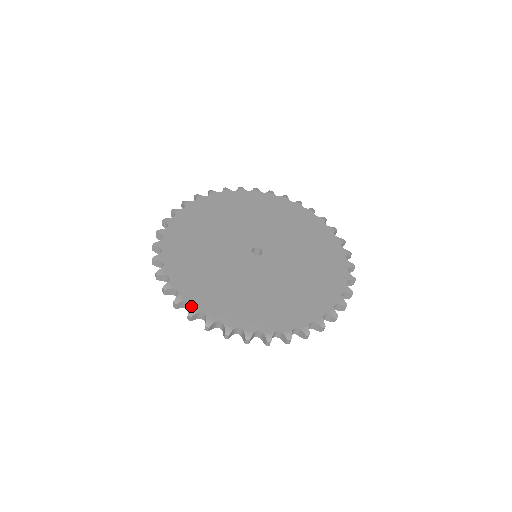
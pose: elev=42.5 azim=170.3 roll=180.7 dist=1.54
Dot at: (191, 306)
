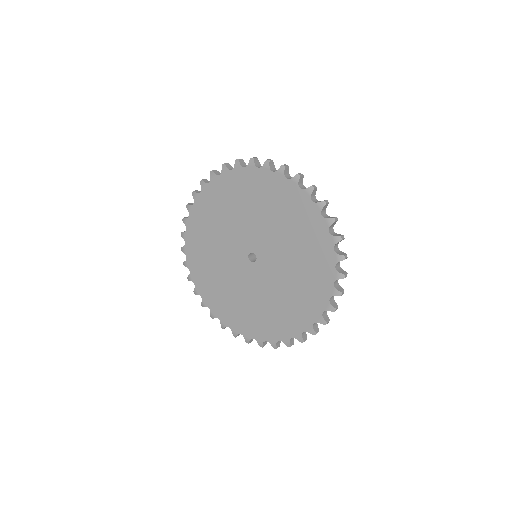
Dot at: (186, 260)
